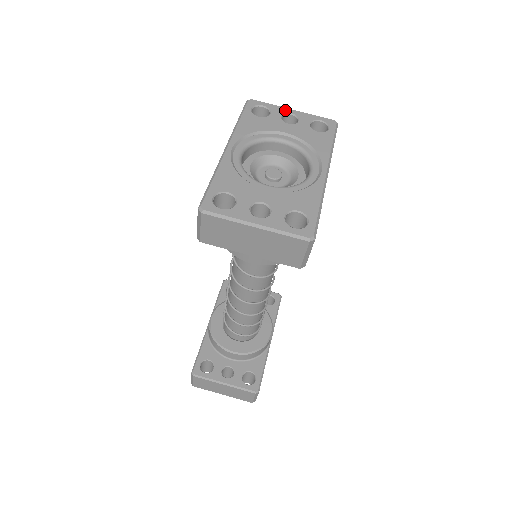
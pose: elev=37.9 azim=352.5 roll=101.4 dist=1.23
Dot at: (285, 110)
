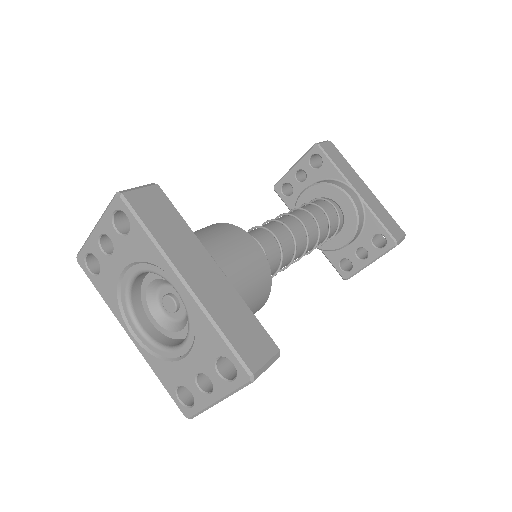
Dot at: (94, 238)
